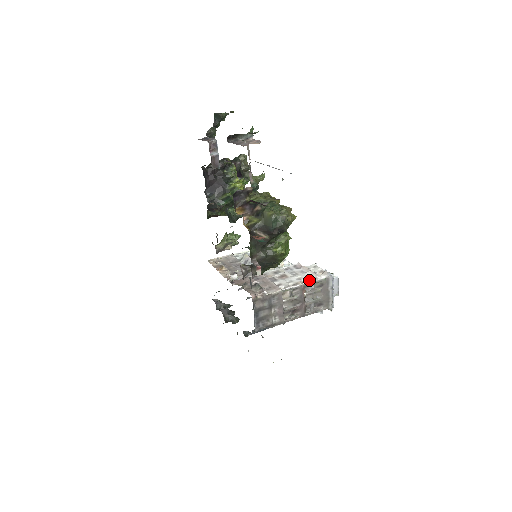
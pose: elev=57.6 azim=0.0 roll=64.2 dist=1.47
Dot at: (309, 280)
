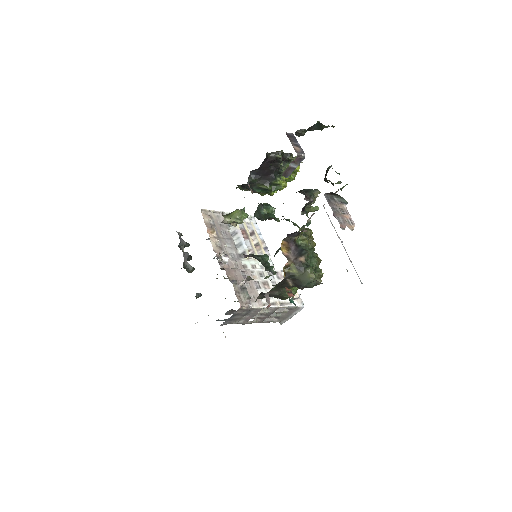
Dot at: (285, 303)
